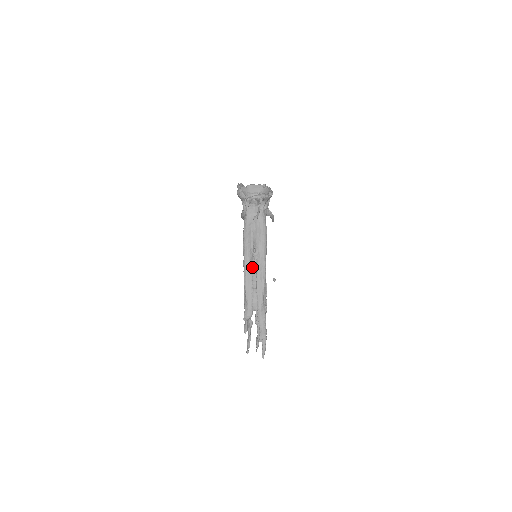
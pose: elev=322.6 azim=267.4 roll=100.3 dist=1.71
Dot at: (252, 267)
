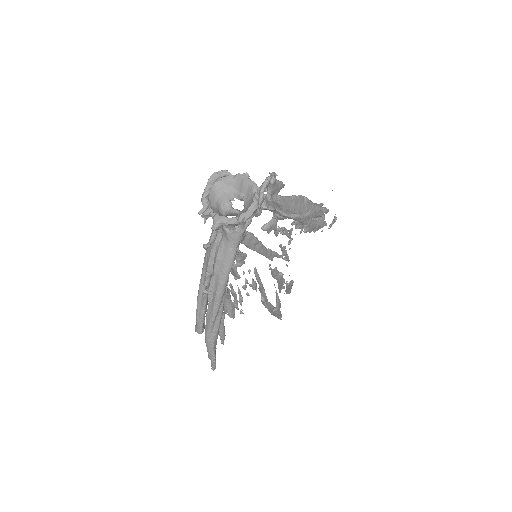
Dot at: (204, 291)
